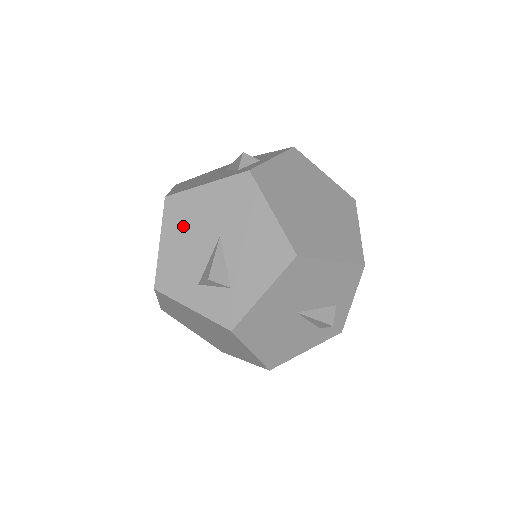
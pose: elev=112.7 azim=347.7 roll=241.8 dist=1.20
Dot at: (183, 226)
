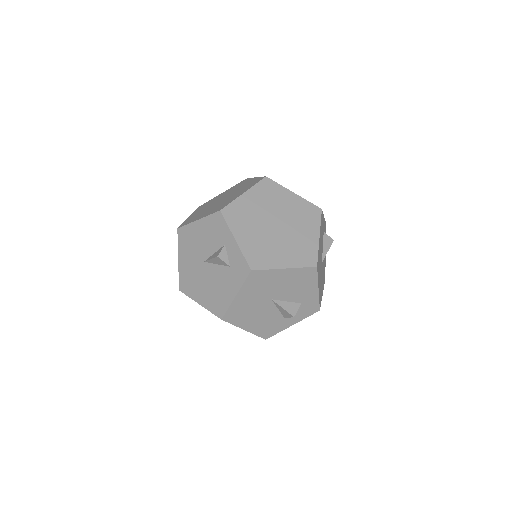
Dot at: (248, 316)
